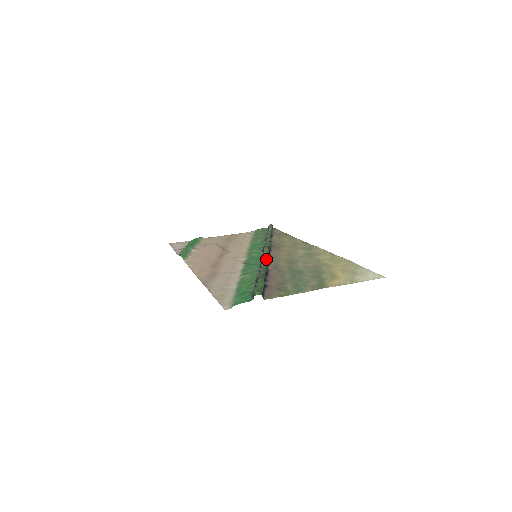
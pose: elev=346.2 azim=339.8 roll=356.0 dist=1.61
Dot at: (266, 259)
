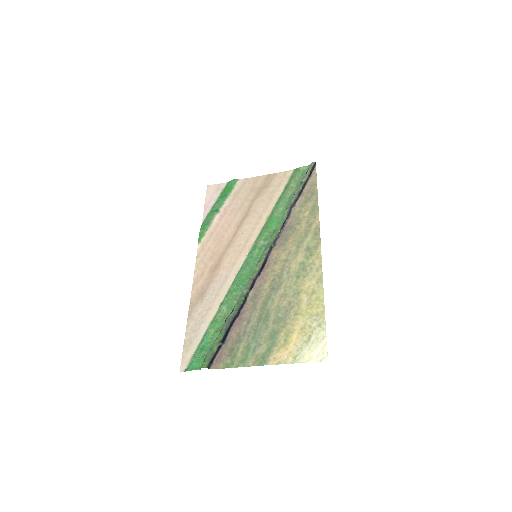
Dot at: (252, 280)
